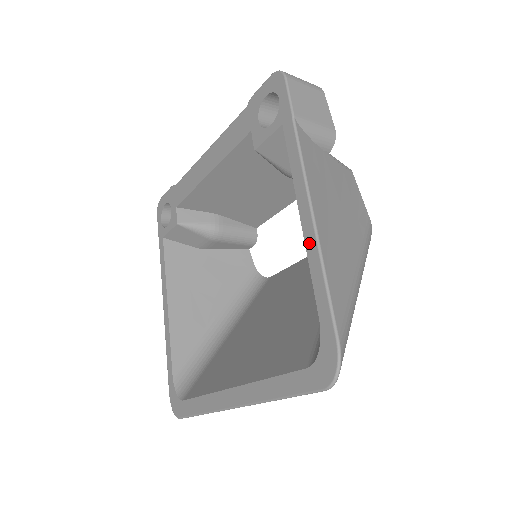
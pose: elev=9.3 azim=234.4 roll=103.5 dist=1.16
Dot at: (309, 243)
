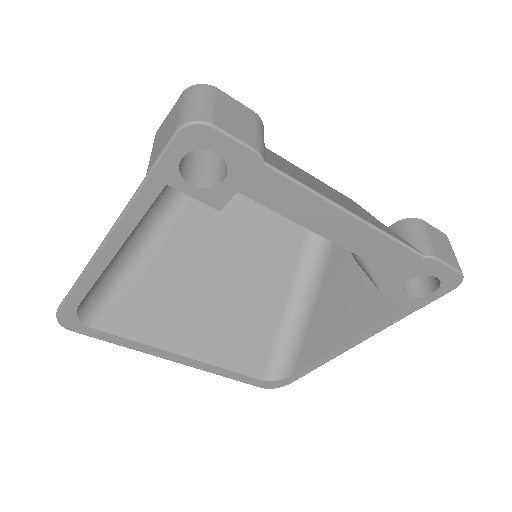
Dot at: (330, 356)
